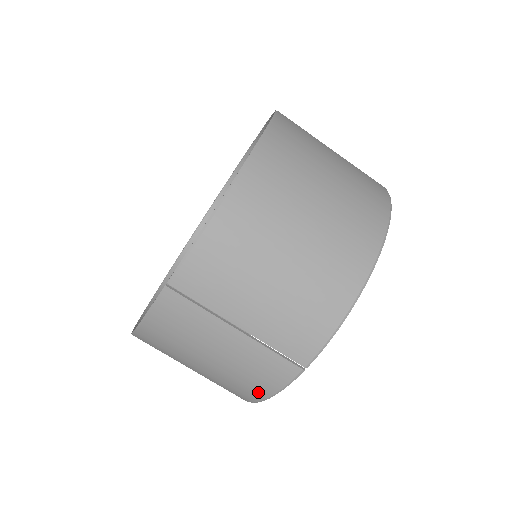
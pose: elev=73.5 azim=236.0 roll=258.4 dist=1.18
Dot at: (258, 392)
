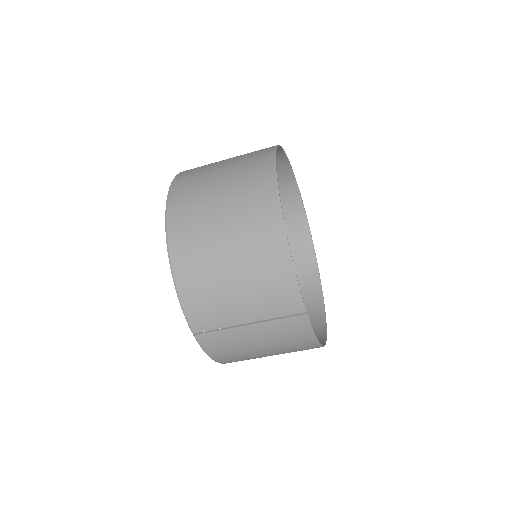
Dot at: (307, 342)
